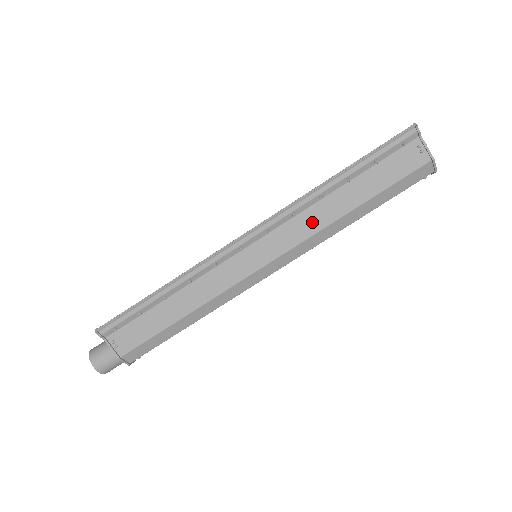
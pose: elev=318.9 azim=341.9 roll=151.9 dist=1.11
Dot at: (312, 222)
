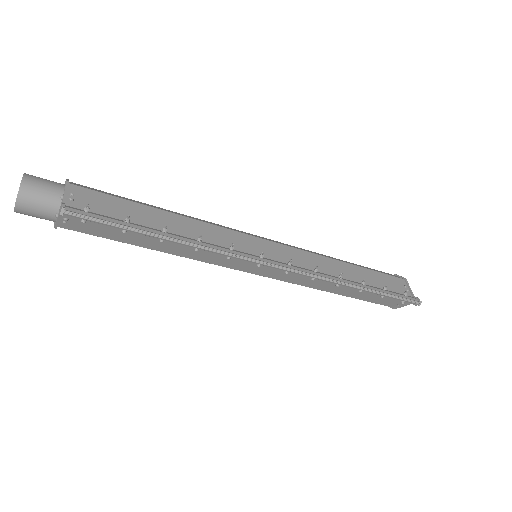
Dot at: (312, 283)
